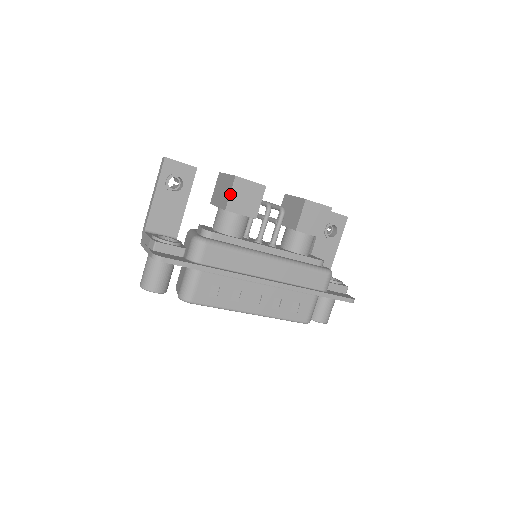
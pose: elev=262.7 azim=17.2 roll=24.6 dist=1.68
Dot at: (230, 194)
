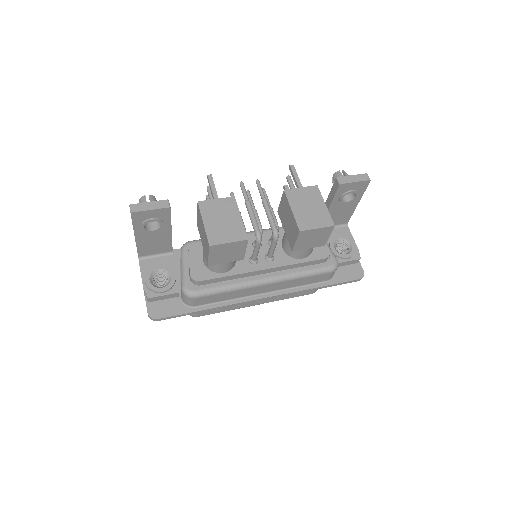
Dot at: (208, 257)
